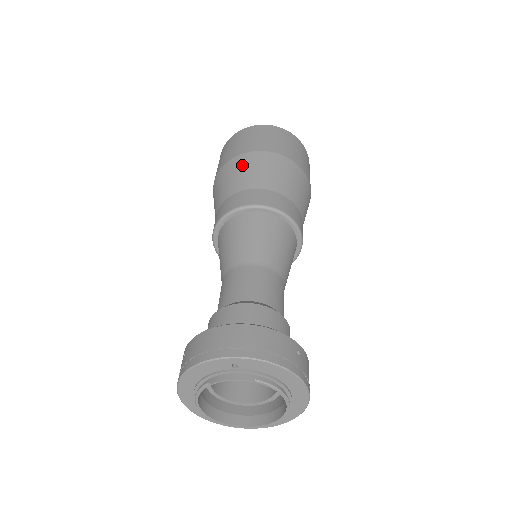
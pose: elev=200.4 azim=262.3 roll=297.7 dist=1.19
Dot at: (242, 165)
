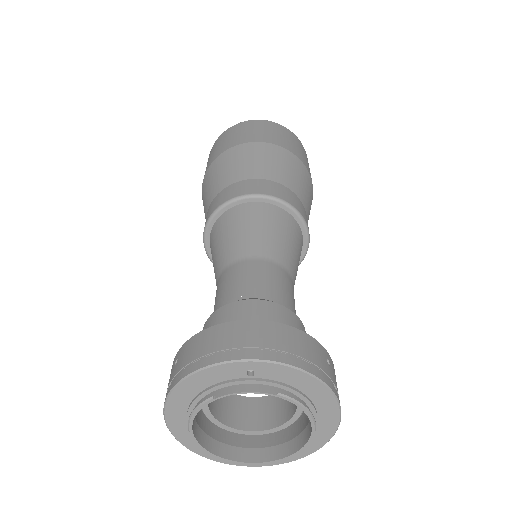
Dot at: (241, 155)
